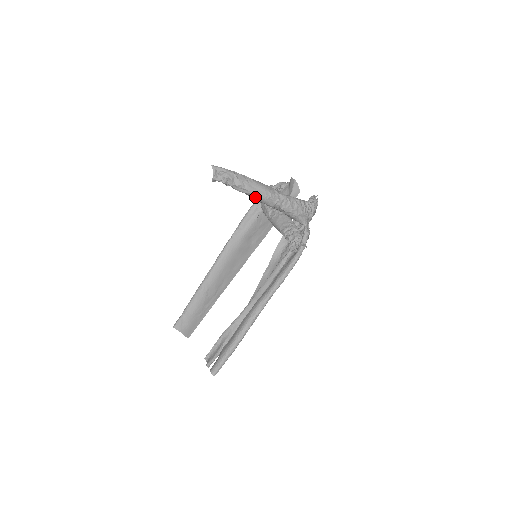
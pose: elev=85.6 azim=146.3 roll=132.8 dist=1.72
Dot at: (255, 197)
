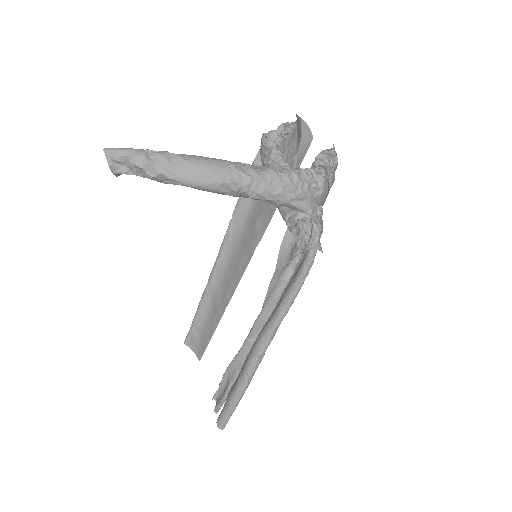
Dot at: (196, 188)
